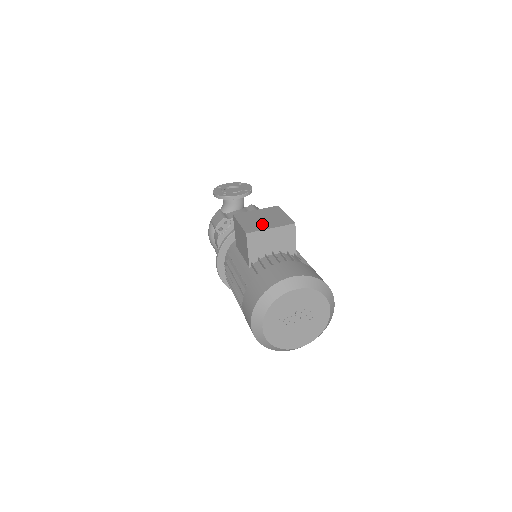
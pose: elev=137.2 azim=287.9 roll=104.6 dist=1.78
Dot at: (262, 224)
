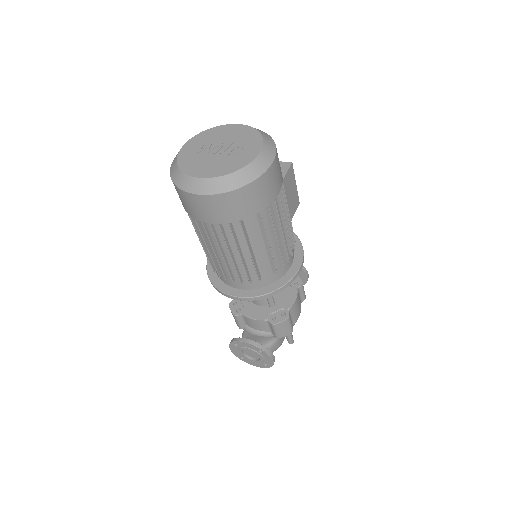
Dot at: occluded
